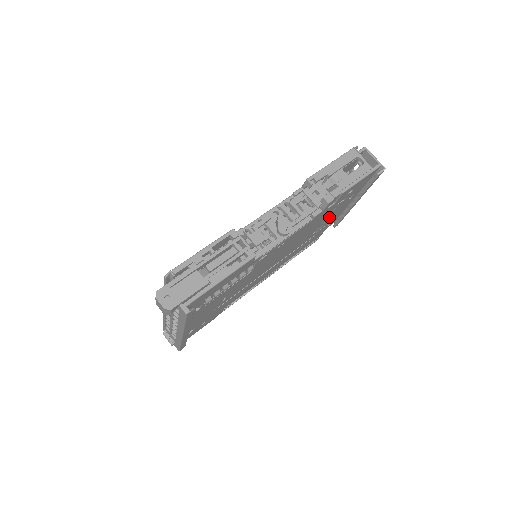
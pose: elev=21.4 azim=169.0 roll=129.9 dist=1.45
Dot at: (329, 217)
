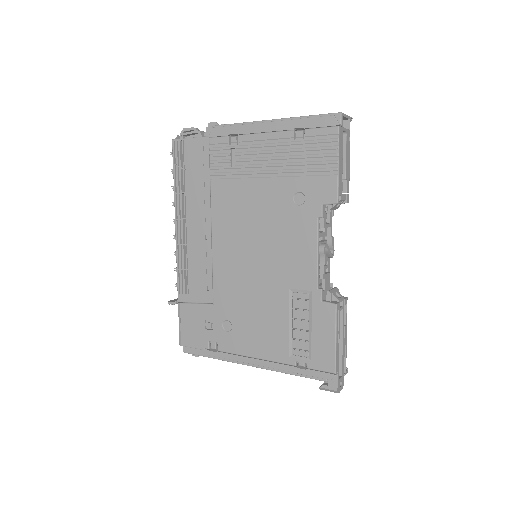
Dot at: occluded
